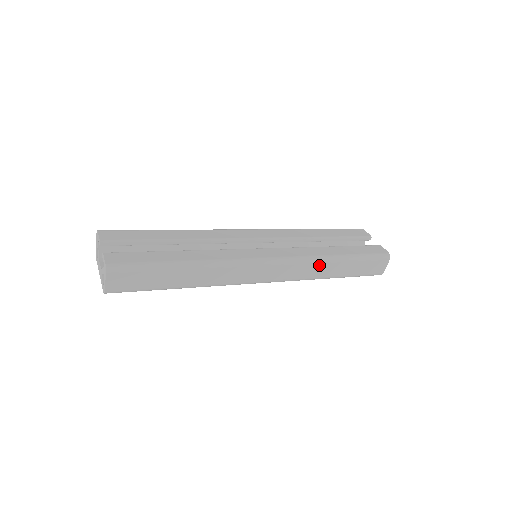
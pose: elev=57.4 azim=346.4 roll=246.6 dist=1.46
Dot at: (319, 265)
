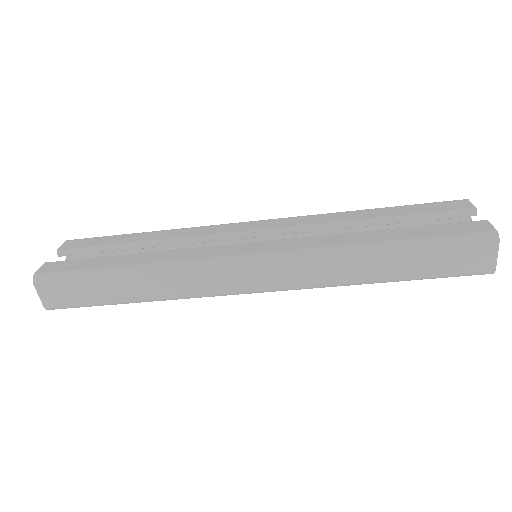
Dot at: (341, 261)
